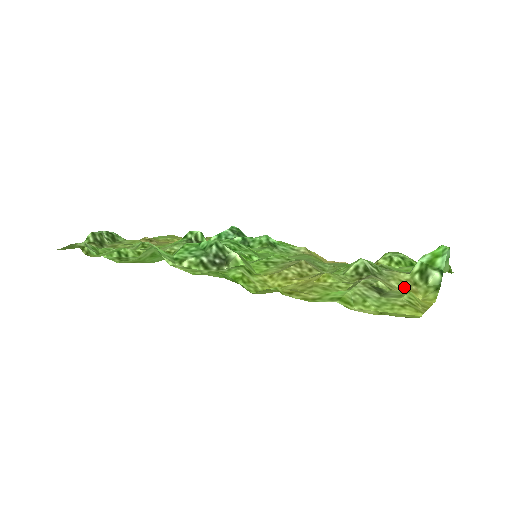
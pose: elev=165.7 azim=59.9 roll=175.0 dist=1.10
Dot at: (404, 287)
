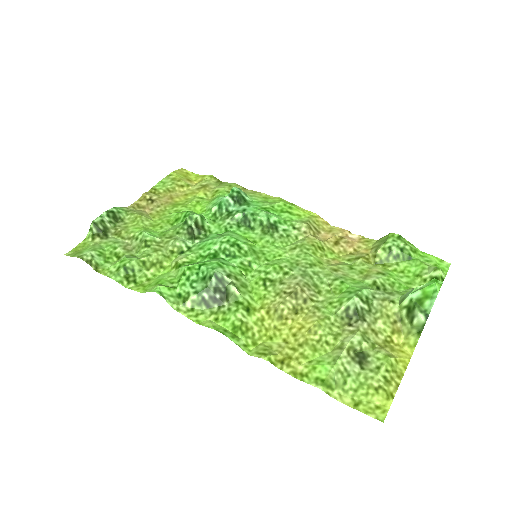
Dot at: (389, 327)
